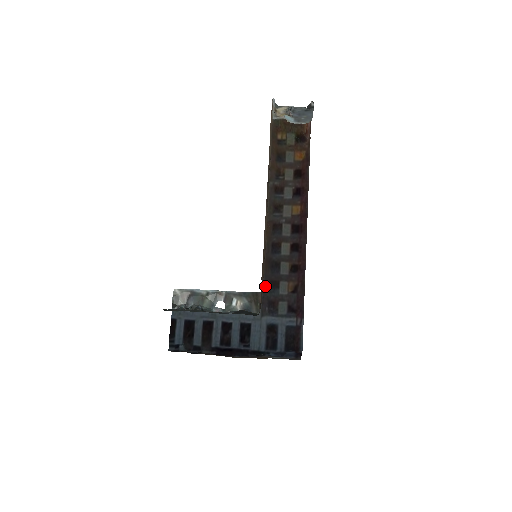
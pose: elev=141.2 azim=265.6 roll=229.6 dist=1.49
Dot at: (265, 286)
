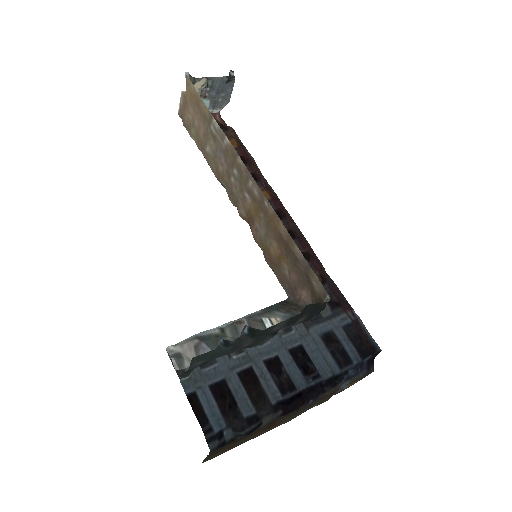
Dot at: (286, 291)
